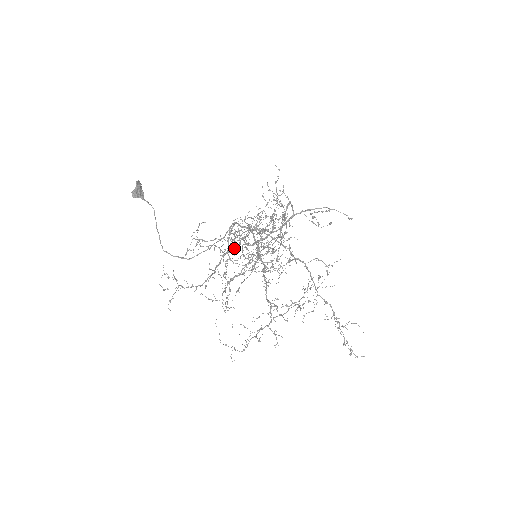
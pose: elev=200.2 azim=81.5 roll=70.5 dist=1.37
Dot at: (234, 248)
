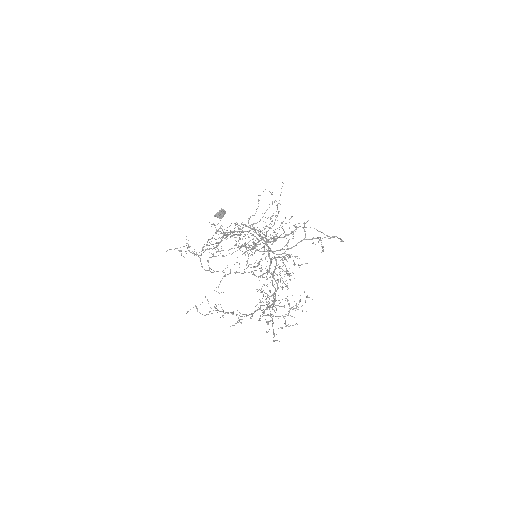
Dot at: (230, 231)
